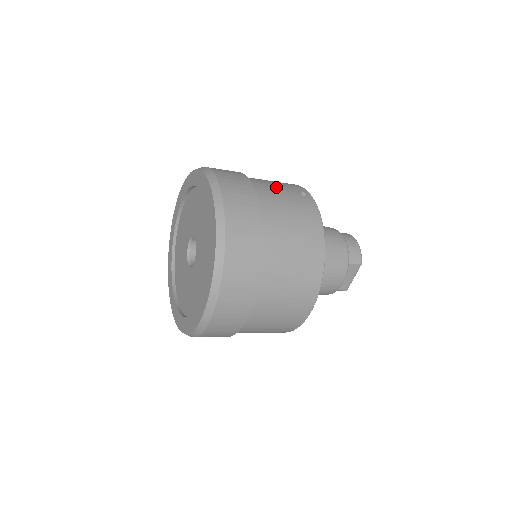
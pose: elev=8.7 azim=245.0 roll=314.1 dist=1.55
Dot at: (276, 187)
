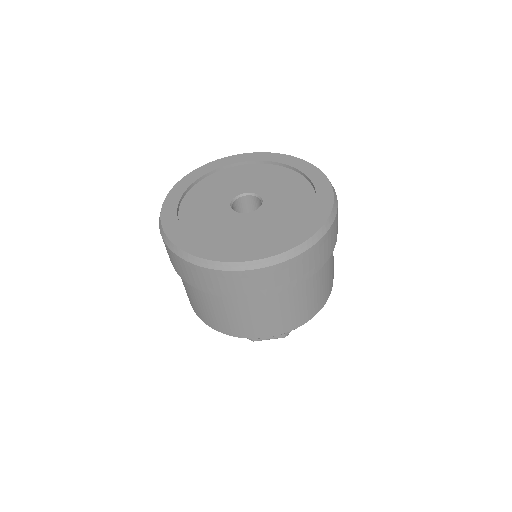
Dot at: occluded
